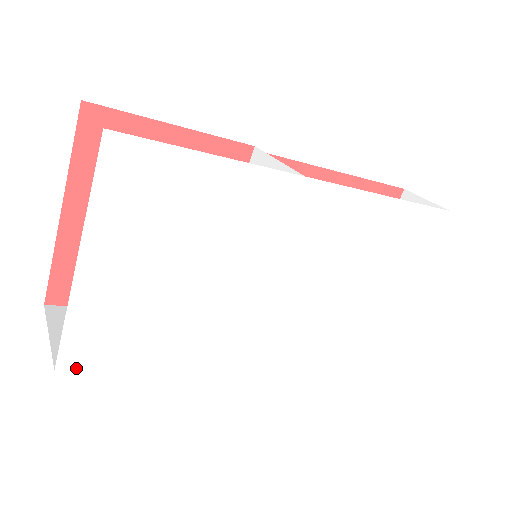
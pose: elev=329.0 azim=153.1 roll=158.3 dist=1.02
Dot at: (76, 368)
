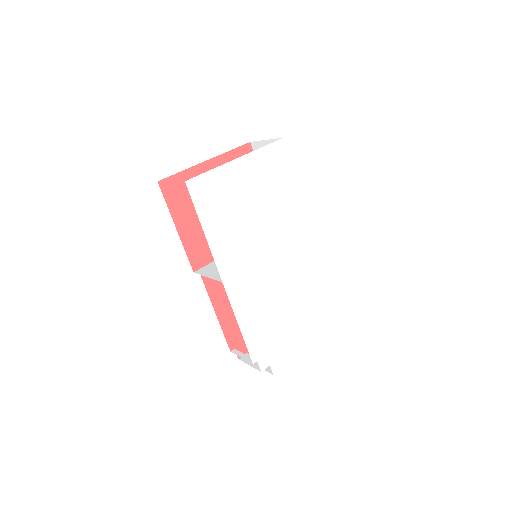
Dot at: (189, 192)
